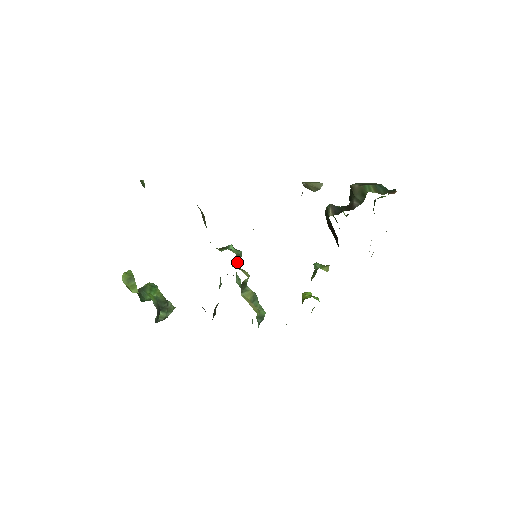
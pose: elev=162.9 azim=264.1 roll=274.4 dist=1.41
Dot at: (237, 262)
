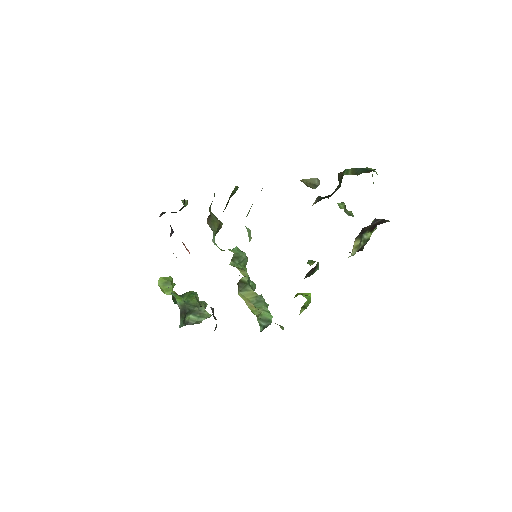
Dot at: (239, 262)
